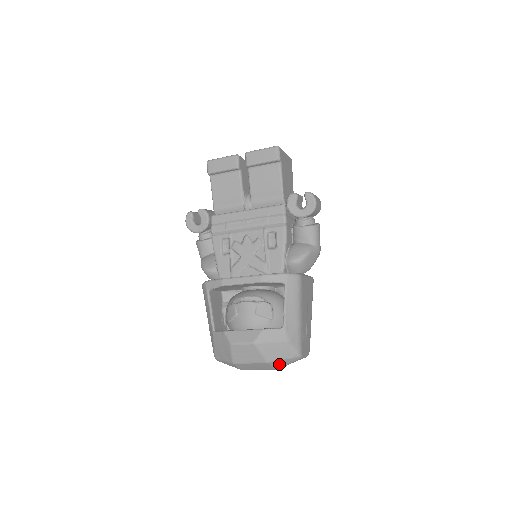
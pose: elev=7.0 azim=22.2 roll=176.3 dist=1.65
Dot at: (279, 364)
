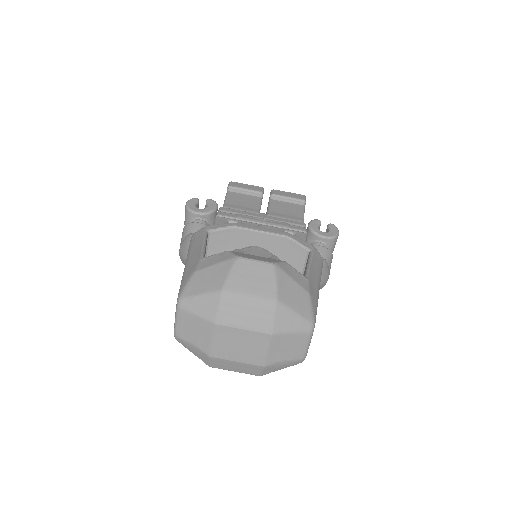
Dot at: (284, 321)
